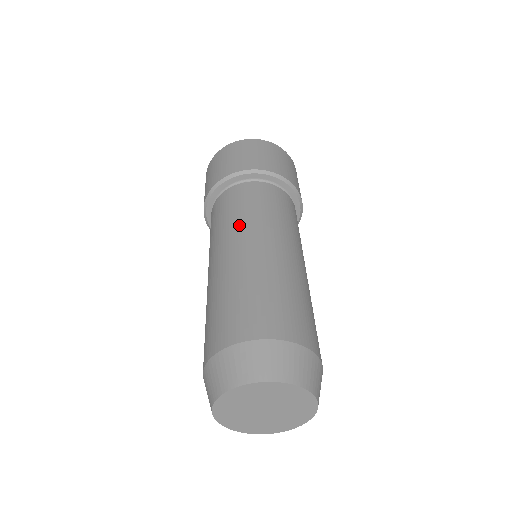
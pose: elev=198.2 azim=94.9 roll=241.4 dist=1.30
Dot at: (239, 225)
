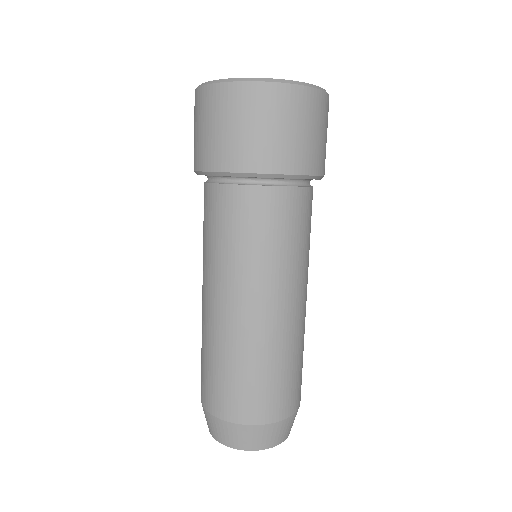
Dot at: (228, 270)
